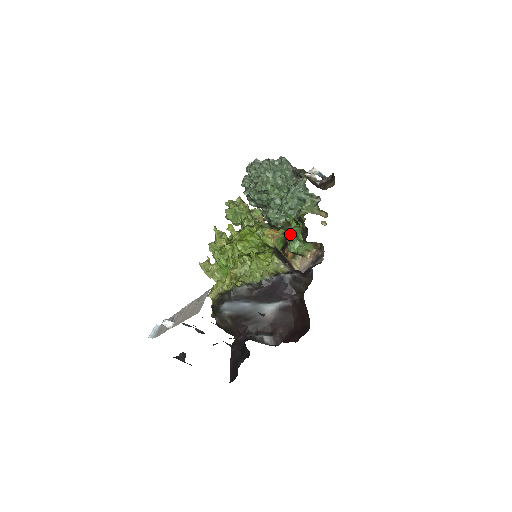
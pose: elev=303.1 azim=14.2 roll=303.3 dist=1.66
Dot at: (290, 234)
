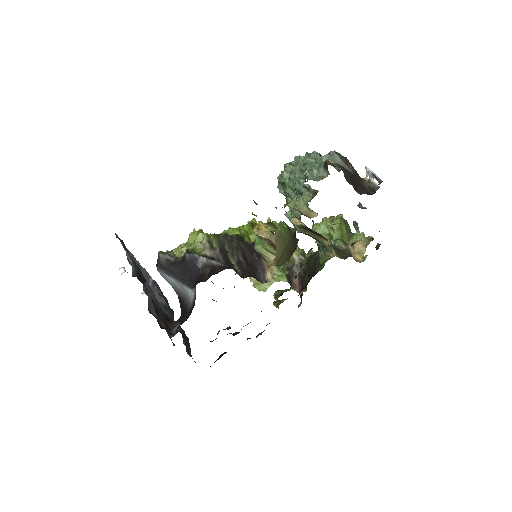
Dot at: occluded
